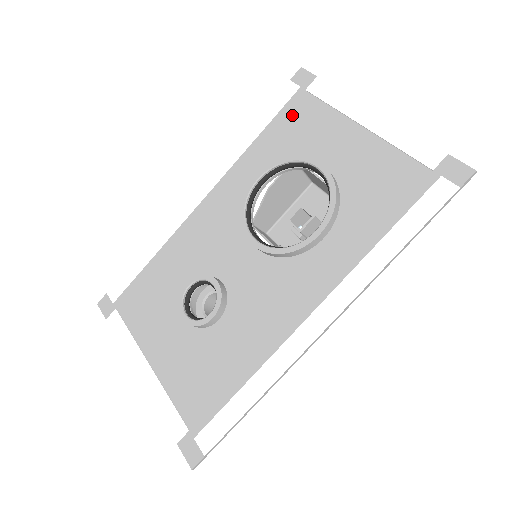
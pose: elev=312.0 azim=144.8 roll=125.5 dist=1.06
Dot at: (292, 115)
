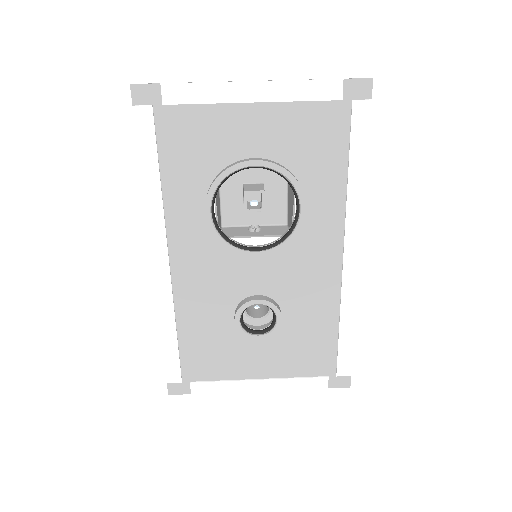
Dot at: (174, 136)
